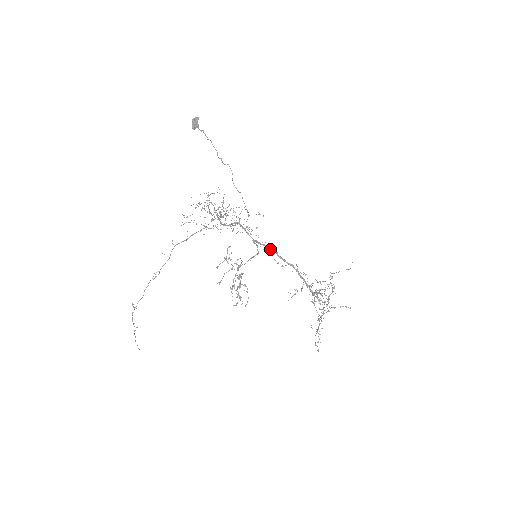
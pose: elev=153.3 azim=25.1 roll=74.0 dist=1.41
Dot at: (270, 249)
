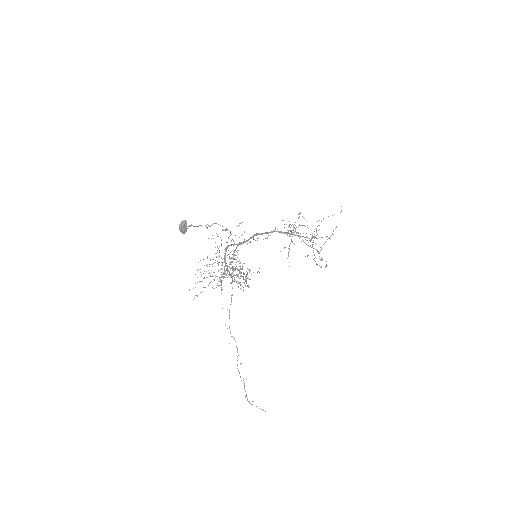
Dot at: occluded
